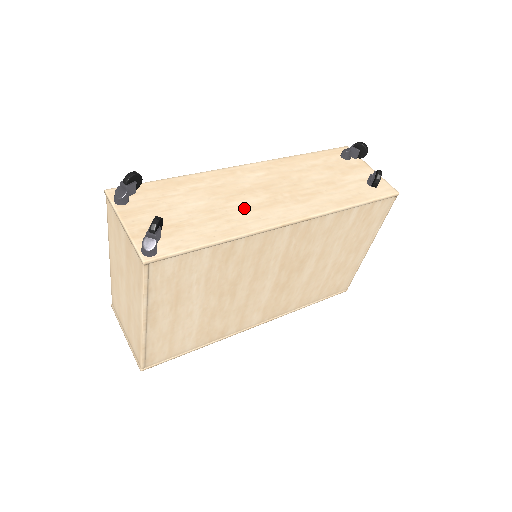
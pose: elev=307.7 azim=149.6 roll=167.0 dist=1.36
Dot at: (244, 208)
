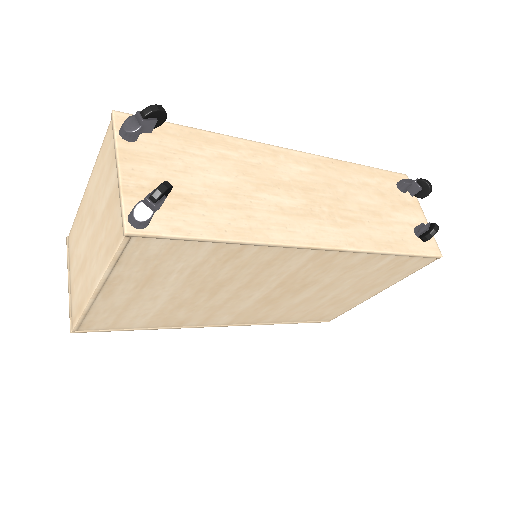
Dot at: (273, 207)
